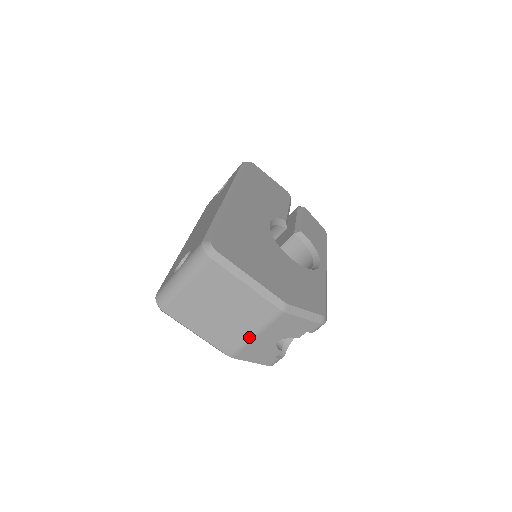
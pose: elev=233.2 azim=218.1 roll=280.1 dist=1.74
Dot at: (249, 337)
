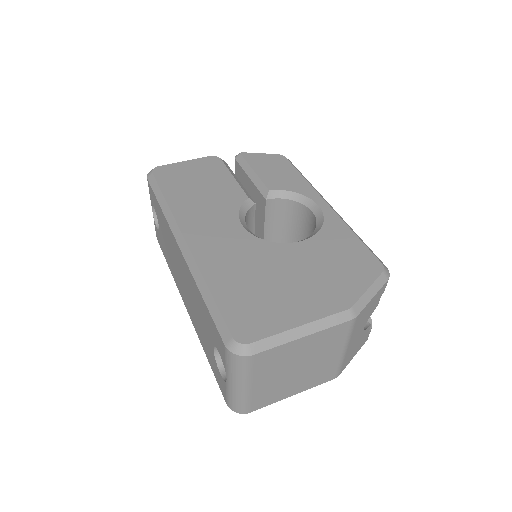
Dot at: (340, 356)
